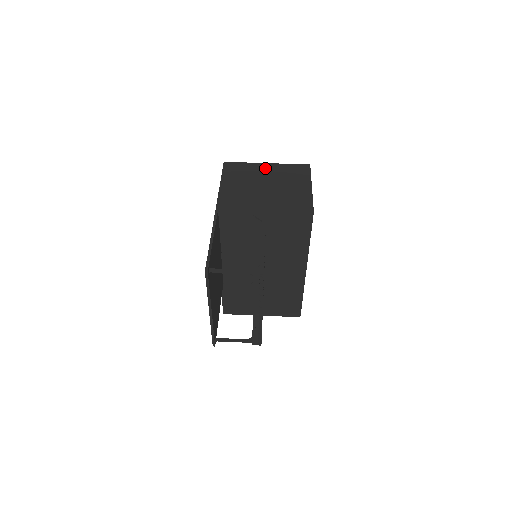
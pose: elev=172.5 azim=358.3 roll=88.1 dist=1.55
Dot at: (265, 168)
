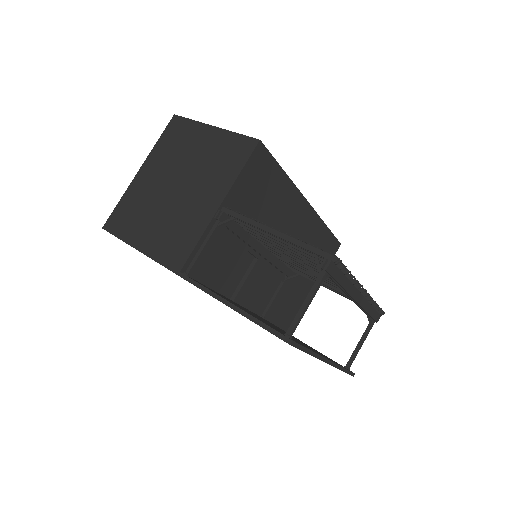
Dot at: (146, 176)
